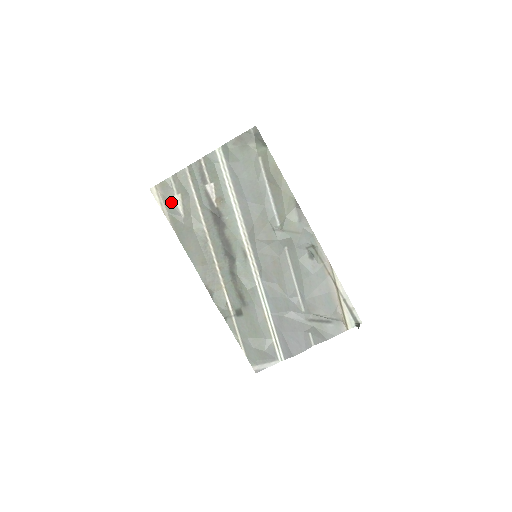
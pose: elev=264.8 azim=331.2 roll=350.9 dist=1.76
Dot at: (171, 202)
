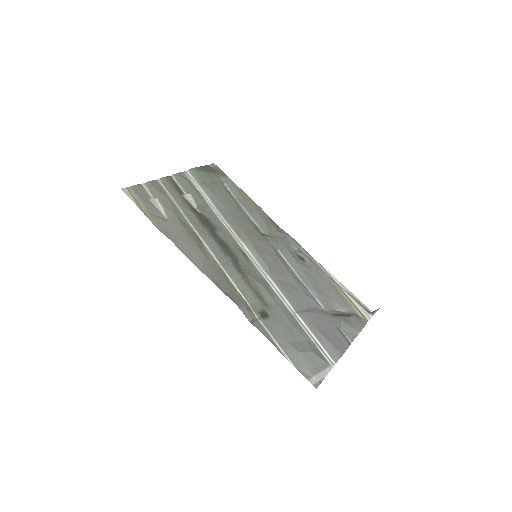
Dot at: (149, 204)
